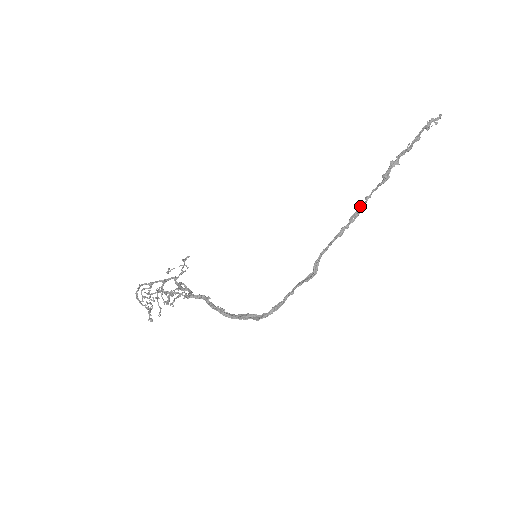
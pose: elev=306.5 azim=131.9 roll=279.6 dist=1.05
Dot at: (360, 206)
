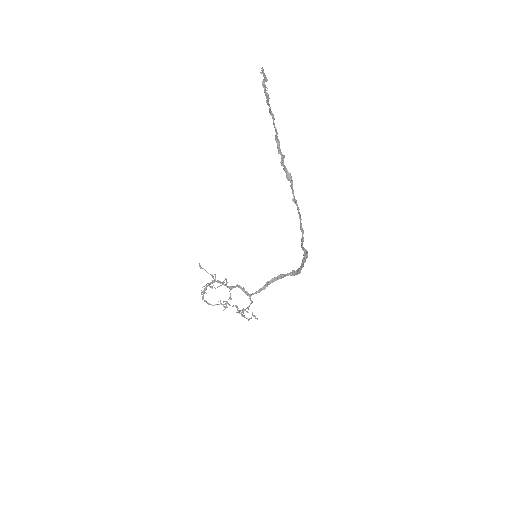
Dot at: (299, 214)
